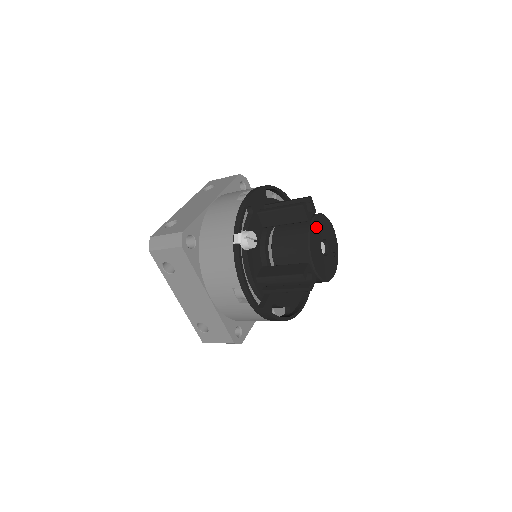
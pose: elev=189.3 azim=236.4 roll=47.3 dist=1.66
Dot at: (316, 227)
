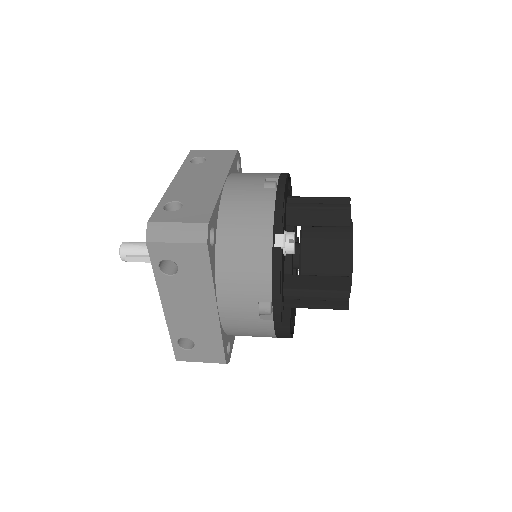
Dot at: occluded
